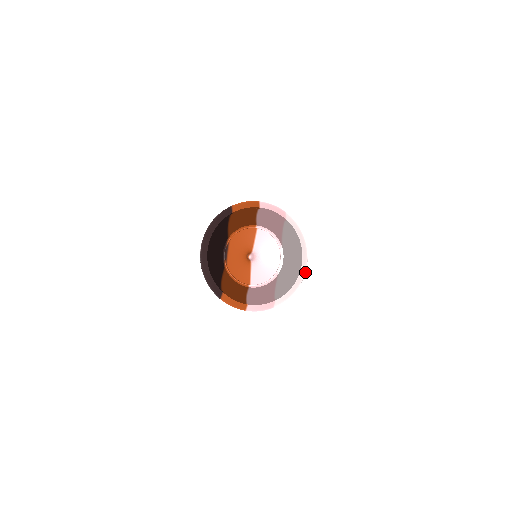
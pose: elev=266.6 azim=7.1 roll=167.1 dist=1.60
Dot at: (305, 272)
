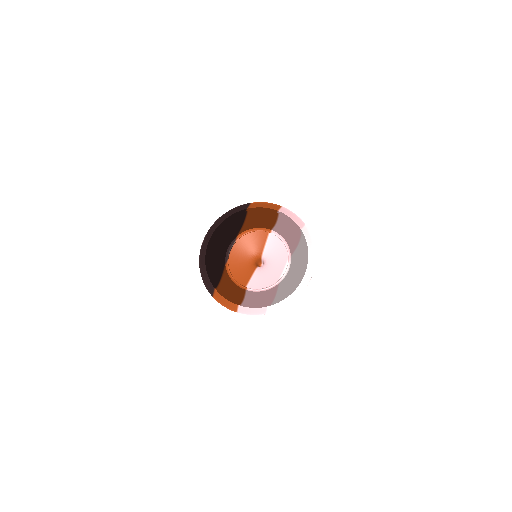
Dot at: (306, 286)
